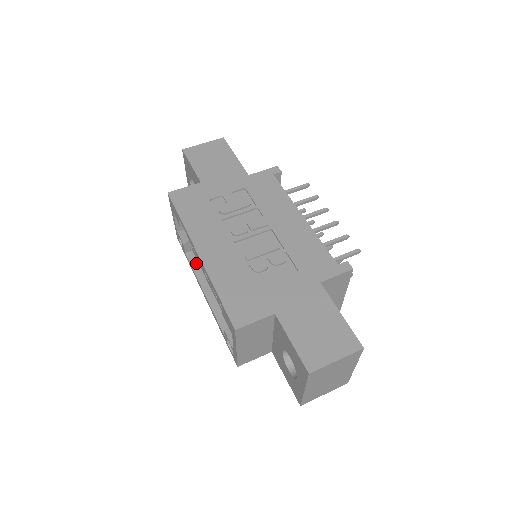
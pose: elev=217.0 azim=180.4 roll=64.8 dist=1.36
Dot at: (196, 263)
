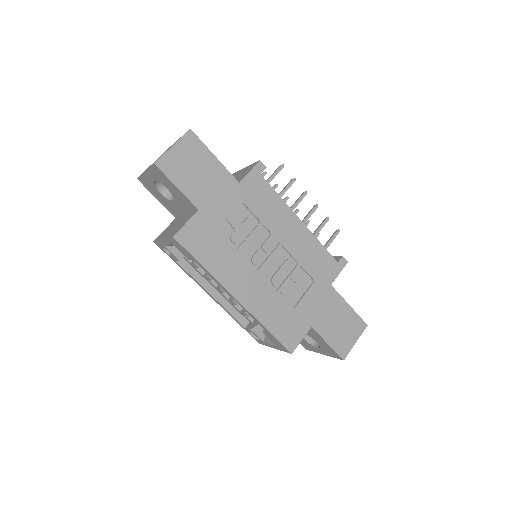
Dot at: (191, 268)
